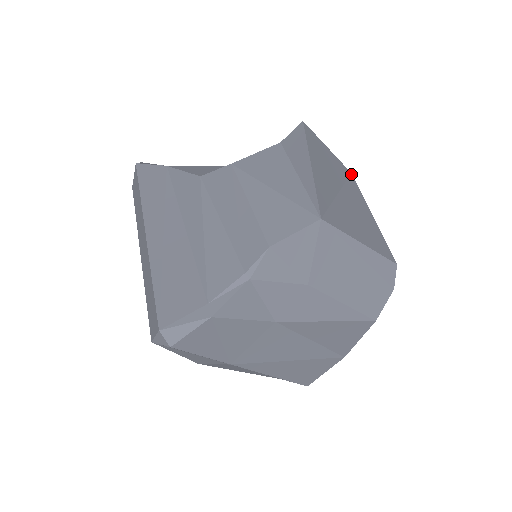
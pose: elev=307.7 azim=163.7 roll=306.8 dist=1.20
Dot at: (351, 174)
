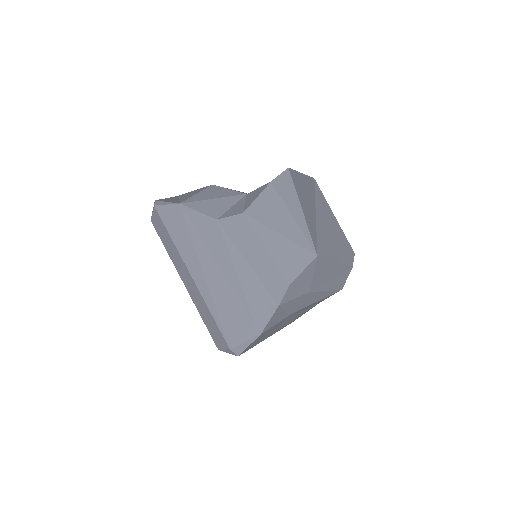
Dot at: (314, 180)
